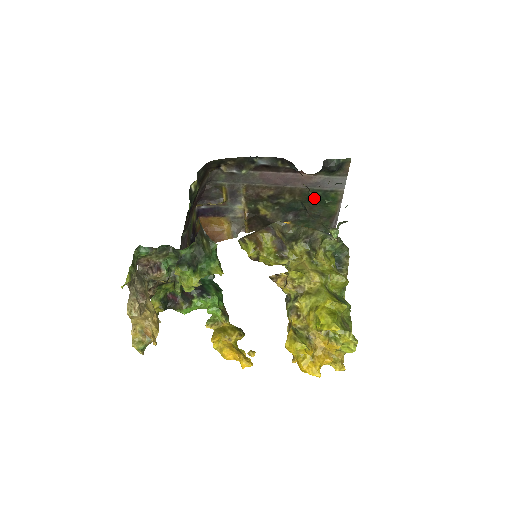
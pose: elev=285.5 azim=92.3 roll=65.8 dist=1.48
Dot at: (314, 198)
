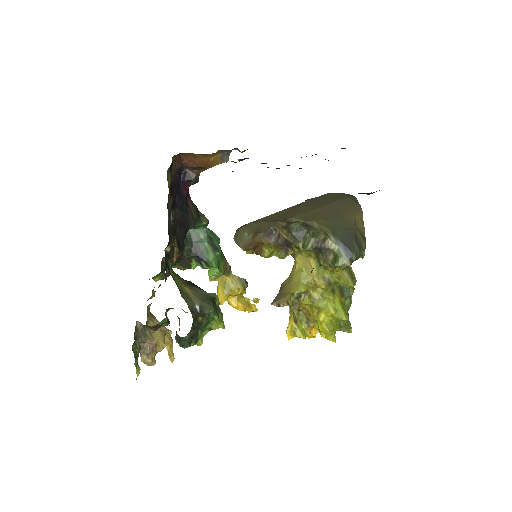
Dot at: occluded
